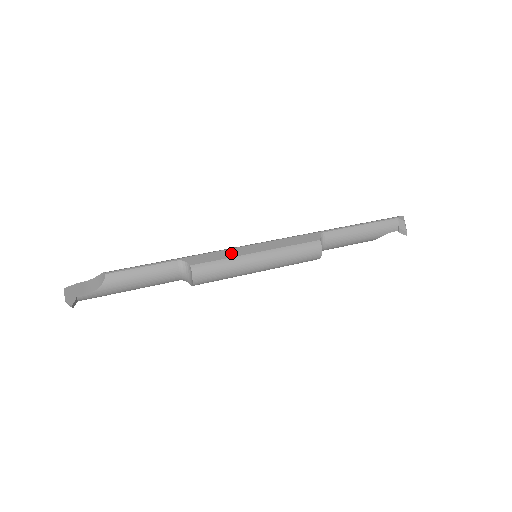
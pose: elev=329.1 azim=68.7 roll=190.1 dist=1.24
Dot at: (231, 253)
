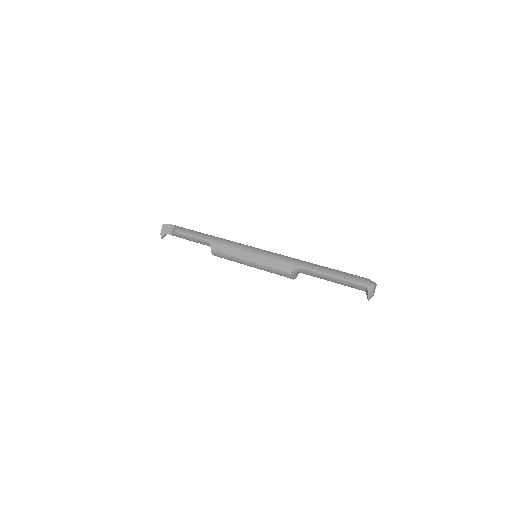
Dot at: (235, 252)
